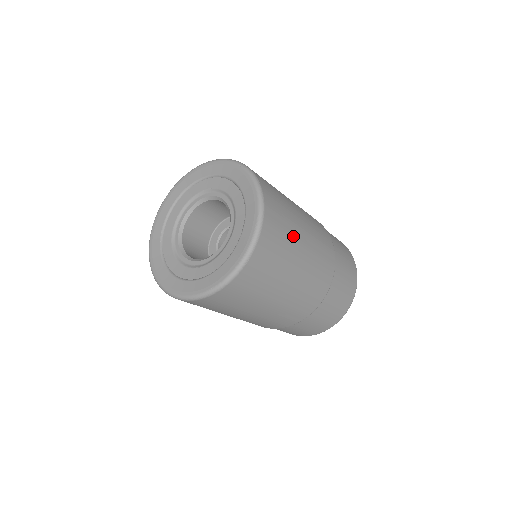
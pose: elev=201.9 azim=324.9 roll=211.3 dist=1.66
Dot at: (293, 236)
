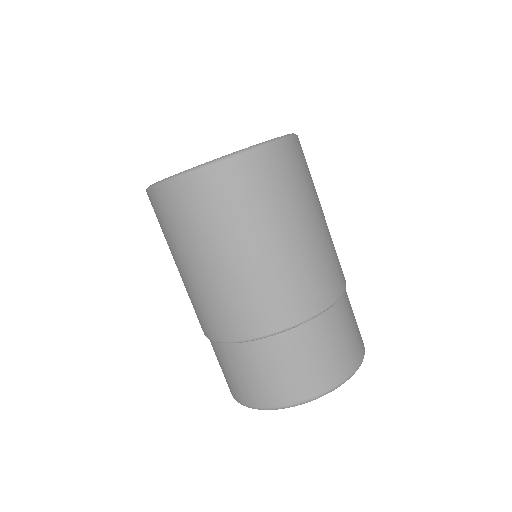
Dot at: occluded
